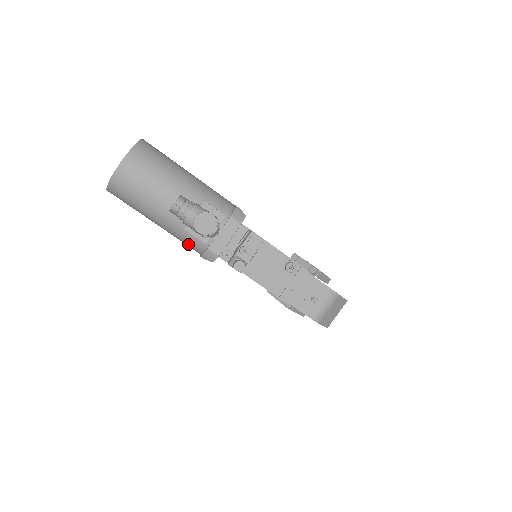
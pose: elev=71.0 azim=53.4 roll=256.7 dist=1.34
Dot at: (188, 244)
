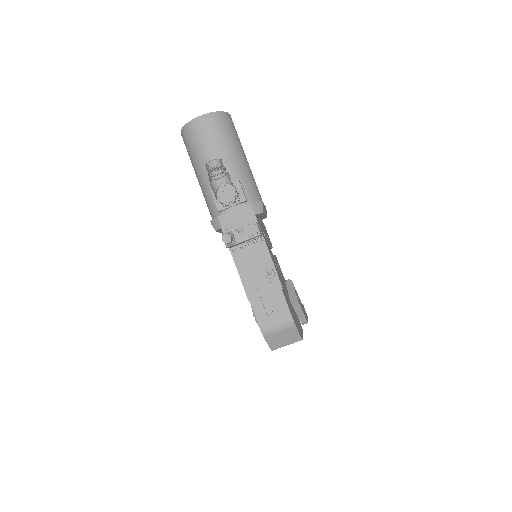
Dot at: (209, 207)
